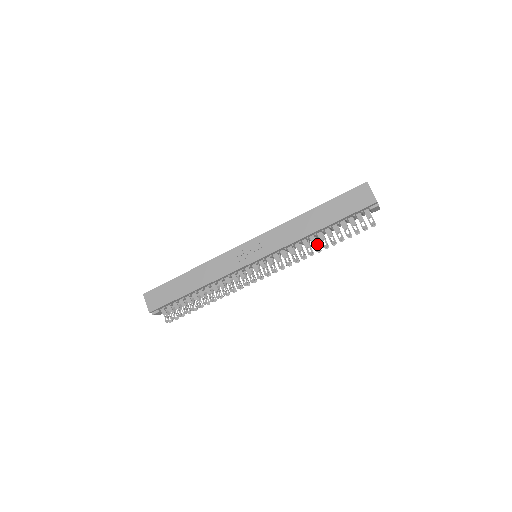
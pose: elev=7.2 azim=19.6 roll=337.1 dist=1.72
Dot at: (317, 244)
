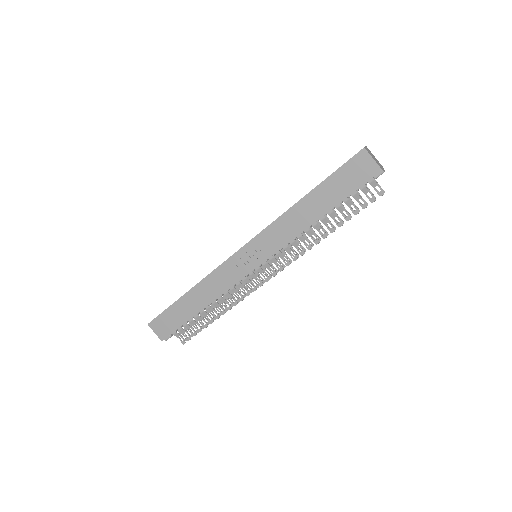
Dot at: (322, 230)
